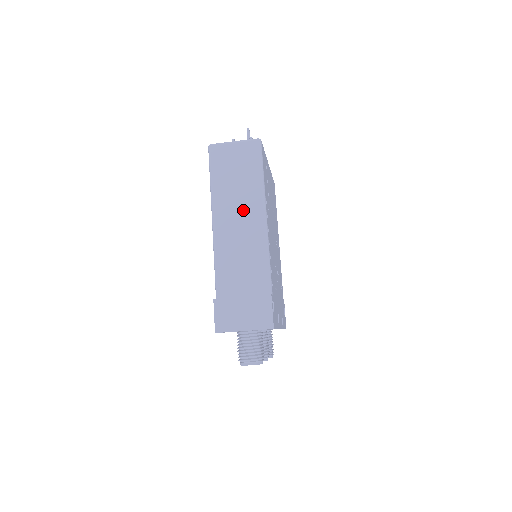
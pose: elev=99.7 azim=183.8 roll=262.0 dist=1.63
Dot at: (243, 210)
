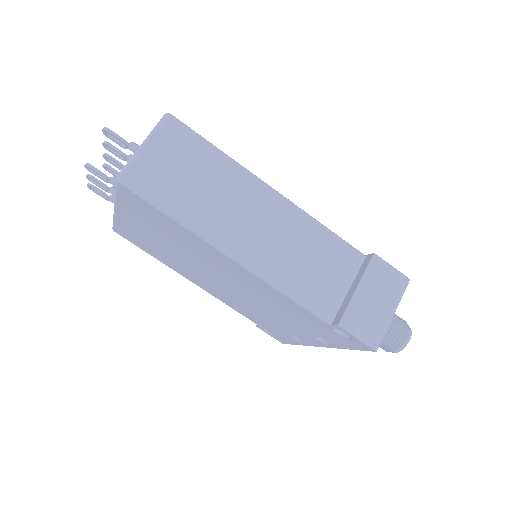
Dot at: (247, 208)
